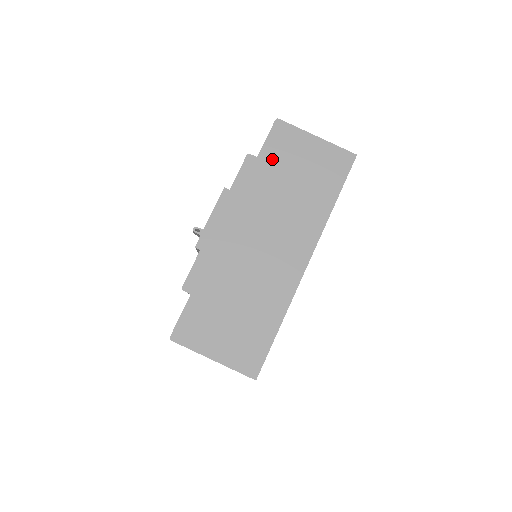
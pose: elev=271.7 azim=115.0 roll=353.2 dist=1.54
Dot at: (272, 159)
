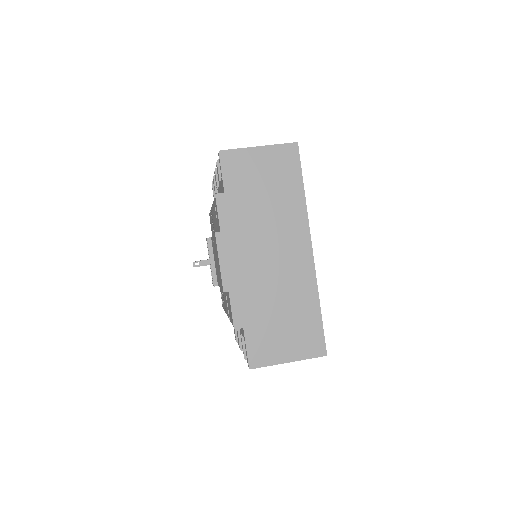
Dot at: (236, 187)
